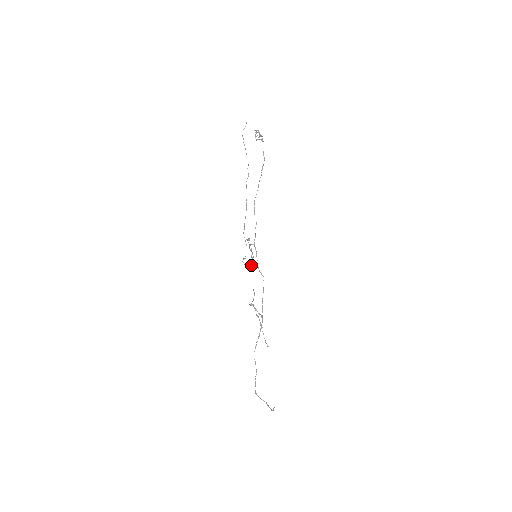
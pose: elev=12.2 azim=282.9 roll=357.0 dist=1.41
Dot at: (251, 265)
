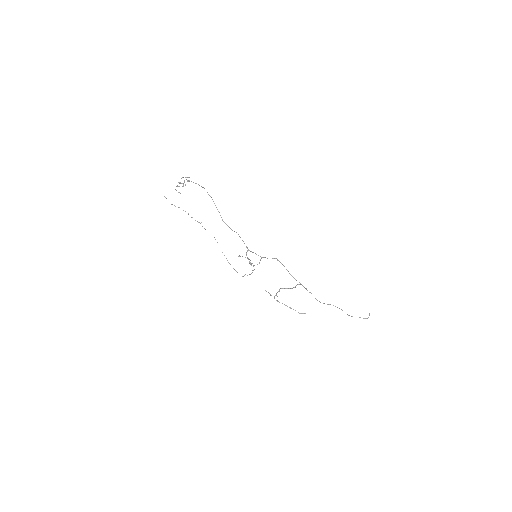
Dot at: occluded
